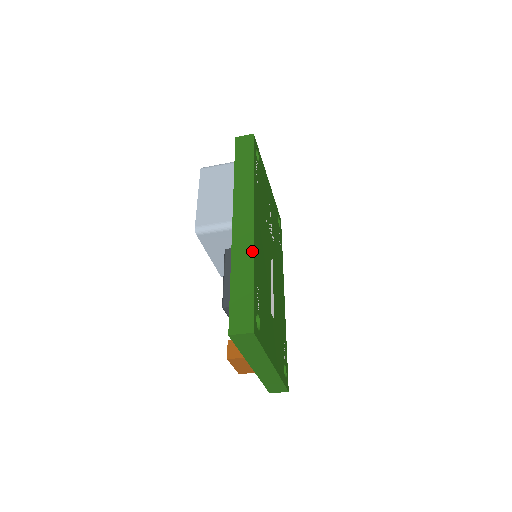
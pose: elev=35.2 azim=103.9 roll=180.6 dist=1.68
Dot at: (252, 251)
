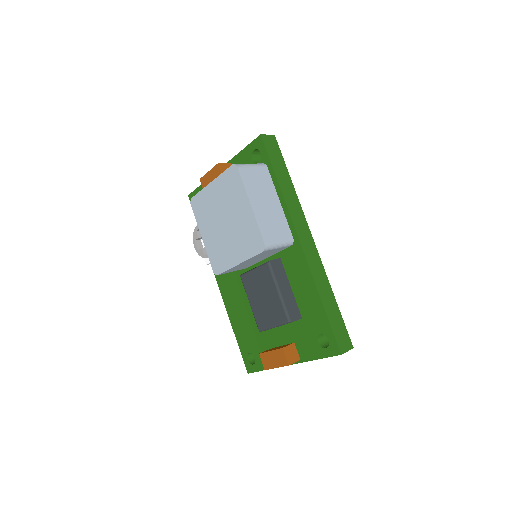
Dot at: (325, 274)
